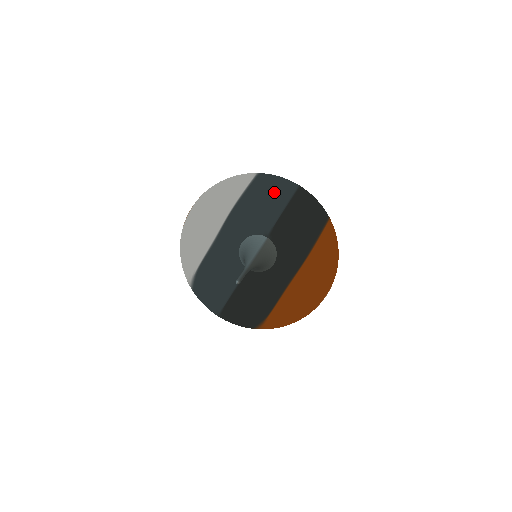
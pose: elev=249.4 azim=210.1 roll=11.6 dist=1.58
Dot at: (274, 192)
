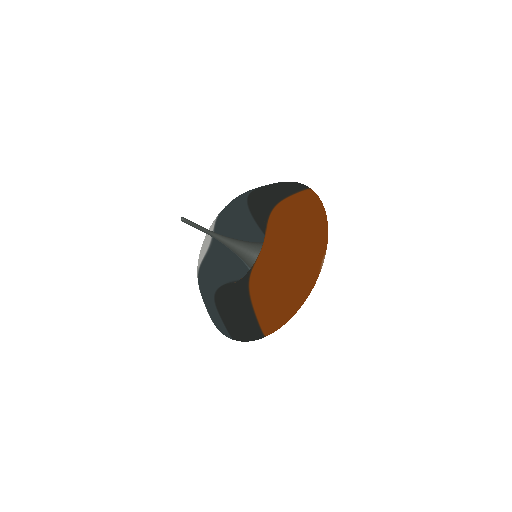
Dot at: occluded
